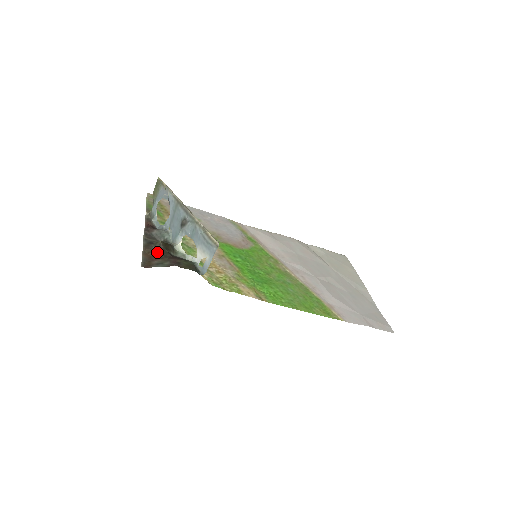
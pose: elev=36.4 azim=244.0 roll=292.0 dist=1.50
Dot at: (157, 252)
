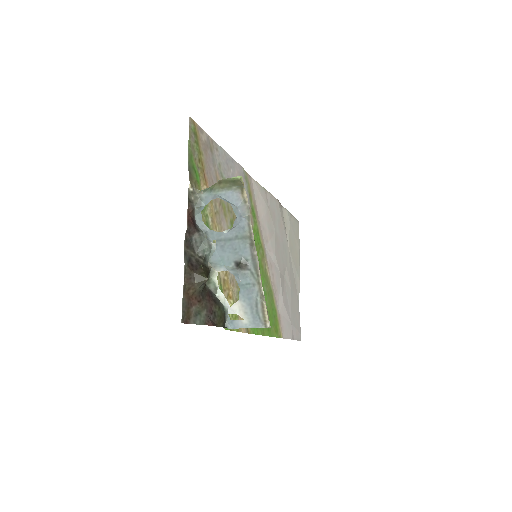
Dot at: (197, 290)
